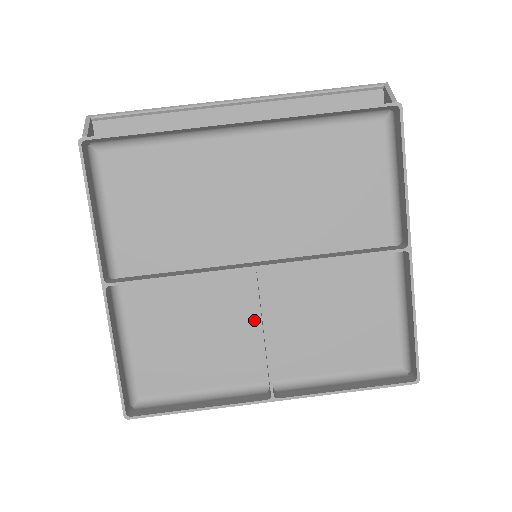
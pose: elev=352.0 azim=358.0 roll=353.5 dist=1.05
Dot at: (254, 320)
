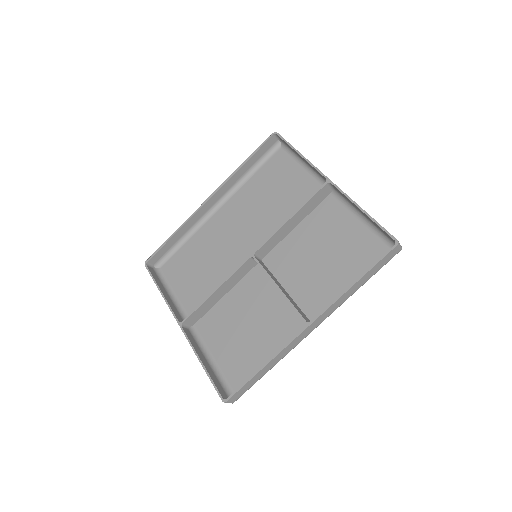
Dot at: (277, 292)
